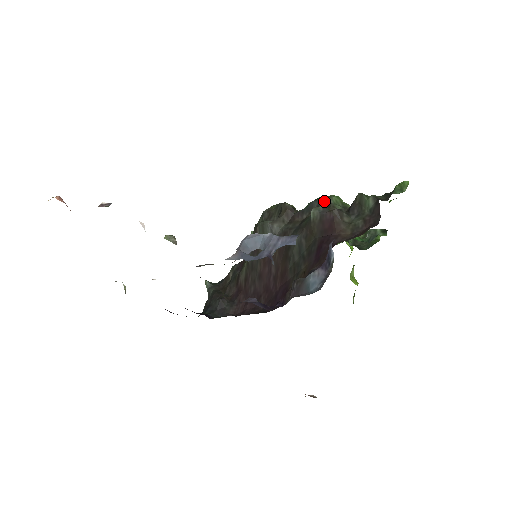
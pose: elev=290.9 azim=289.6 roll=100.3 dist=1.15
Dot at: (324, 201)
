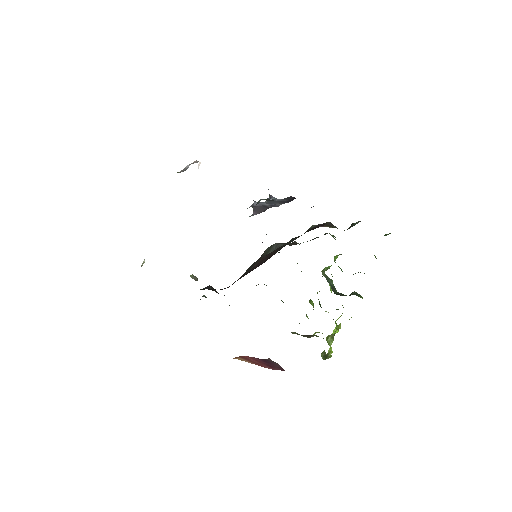
Dot at: (324, 234)
